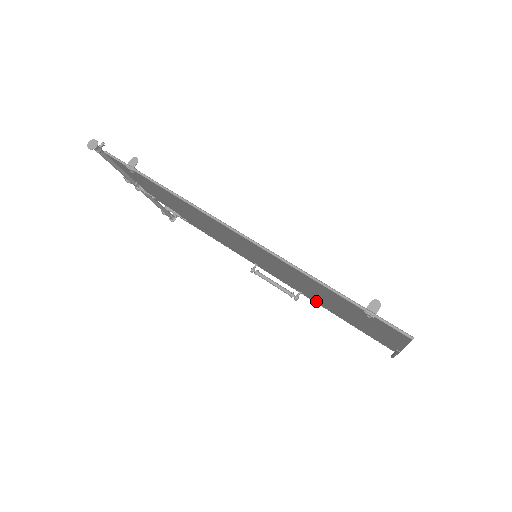
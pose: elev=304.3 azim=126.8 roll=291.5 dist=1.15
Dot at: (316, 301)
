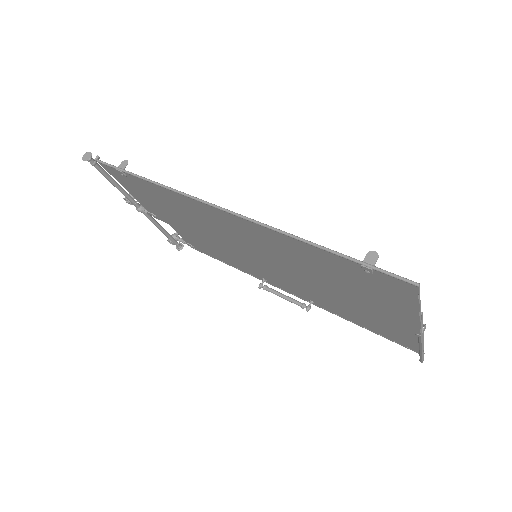
Dot at: (329, 309)
